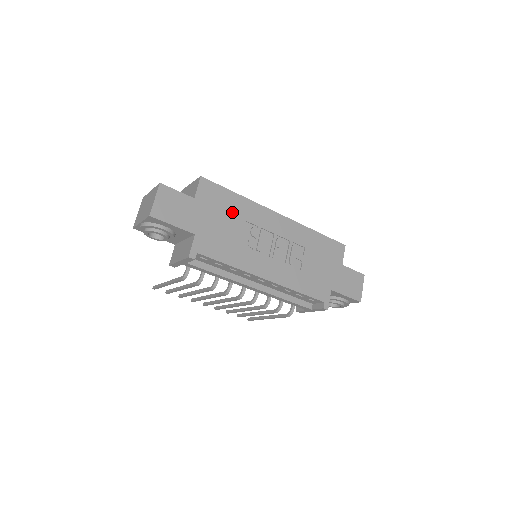
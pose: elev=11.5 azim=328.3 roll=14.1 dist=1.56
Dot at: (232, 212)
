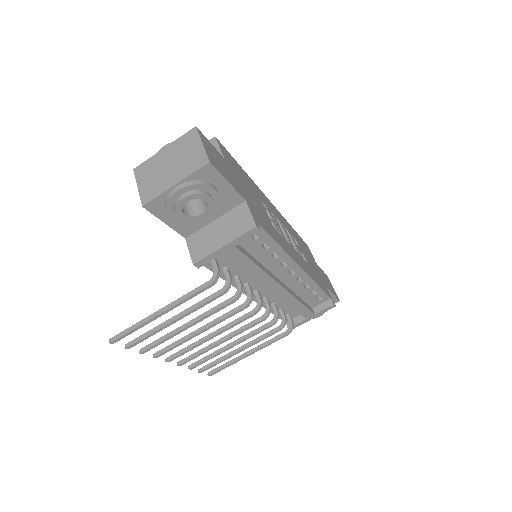
Dot at: (250, 187)
